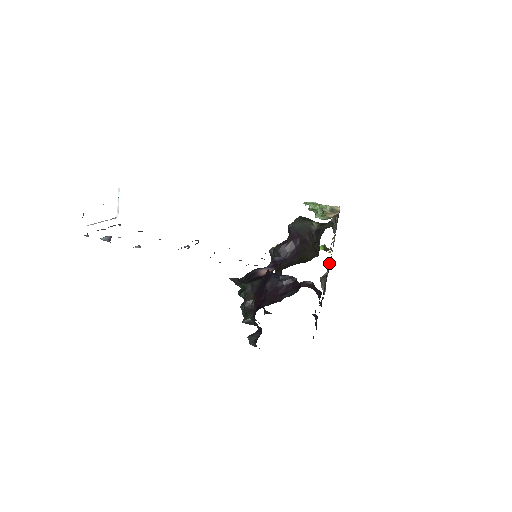
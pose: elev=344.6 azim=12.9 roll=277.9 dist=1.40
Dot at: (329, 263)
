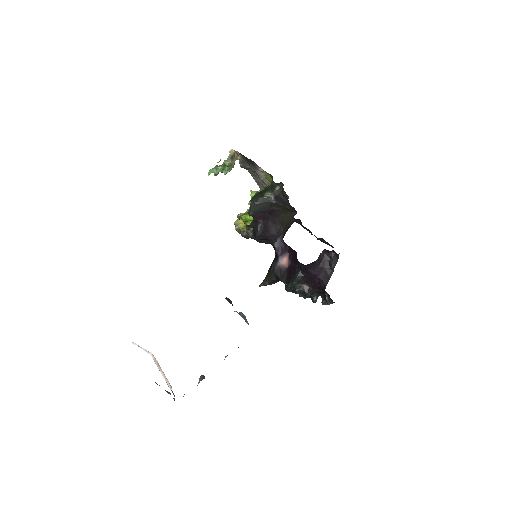
Dot at: occluded
